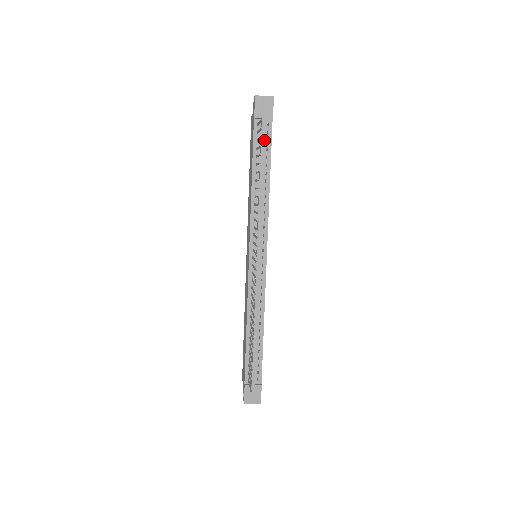
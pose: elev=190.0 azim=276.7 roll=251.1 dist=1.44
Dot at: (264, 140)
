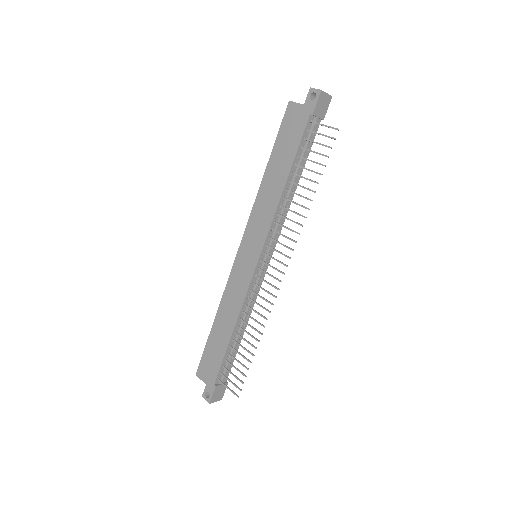
Dot at: occluded
